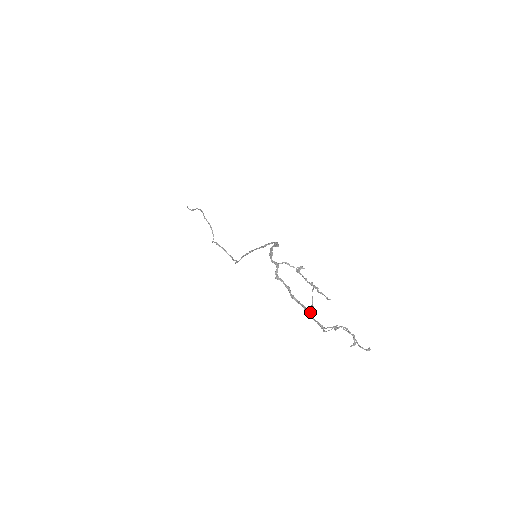
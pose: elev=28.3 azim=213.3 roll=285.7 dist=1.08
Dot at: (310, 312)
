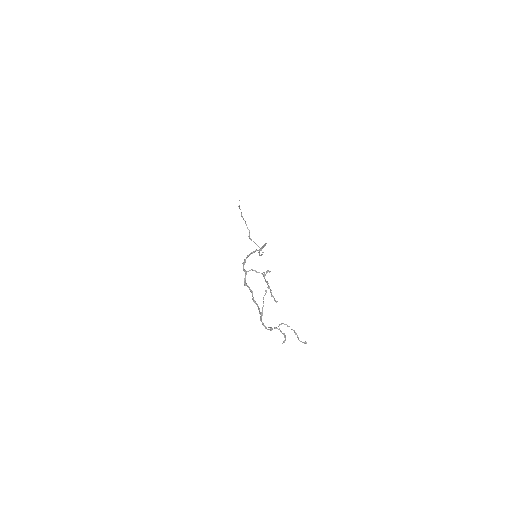
Dot at: (260, 314)
